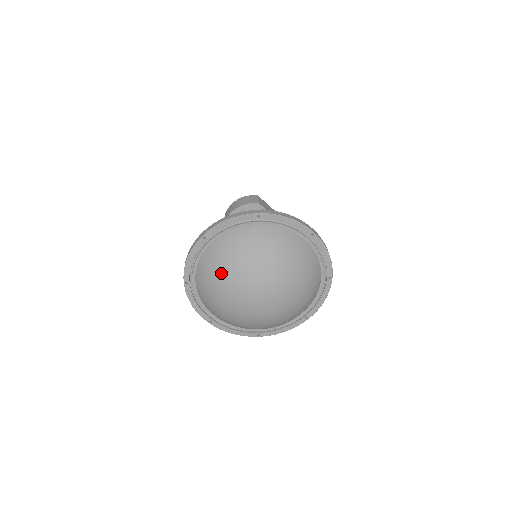
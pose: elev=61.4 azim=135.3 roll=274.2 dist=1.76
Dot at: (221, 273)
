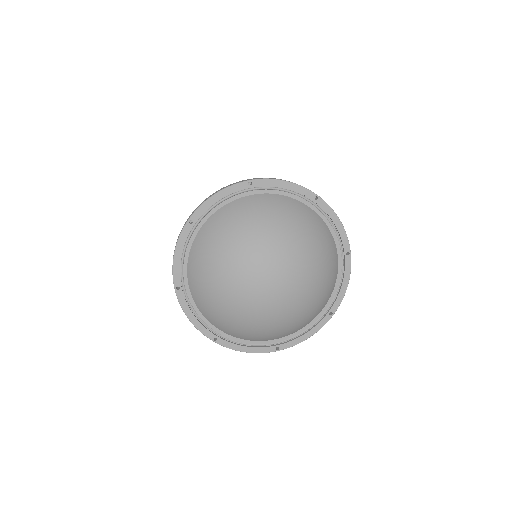
Dot at: (249, 226)
